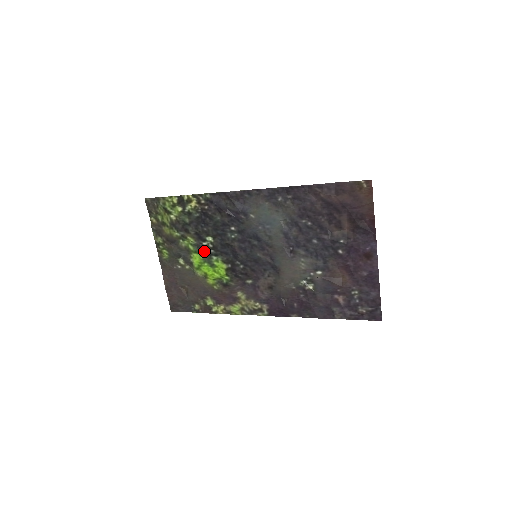
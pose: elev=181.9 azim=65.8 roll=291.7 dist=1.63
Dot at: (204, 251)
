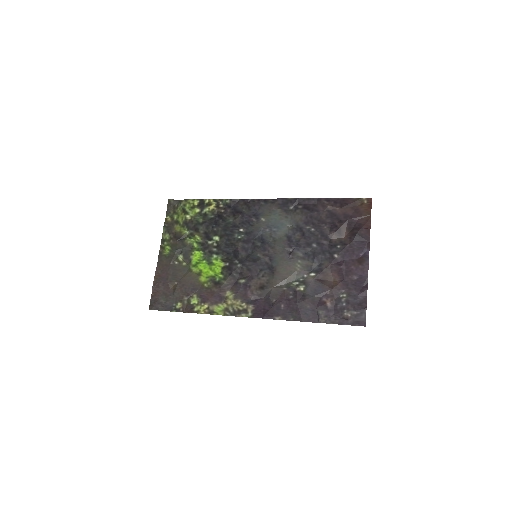
Dot at: (207, 249)
